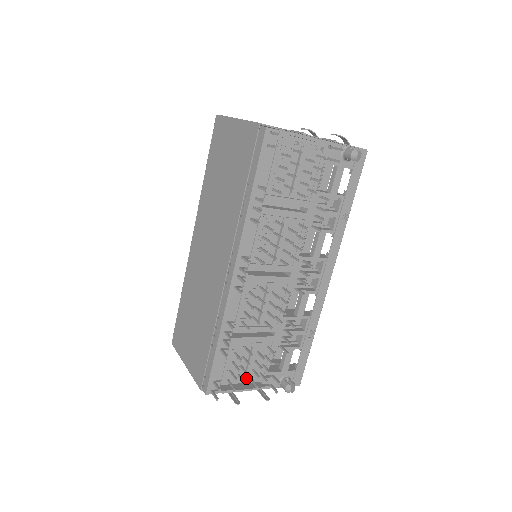
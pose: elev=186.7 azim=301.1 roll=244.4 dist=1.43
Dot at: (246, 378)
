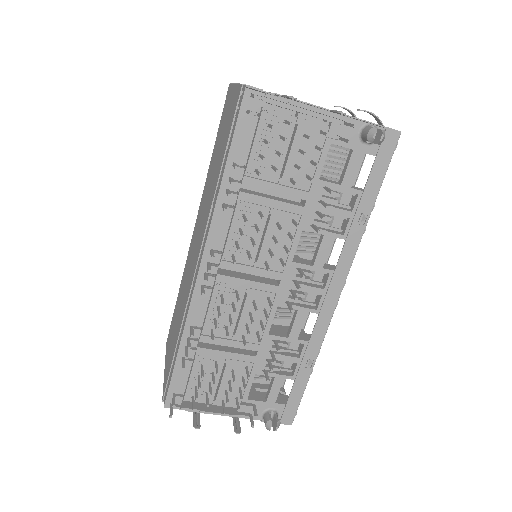
Dot at: (217, 399)
